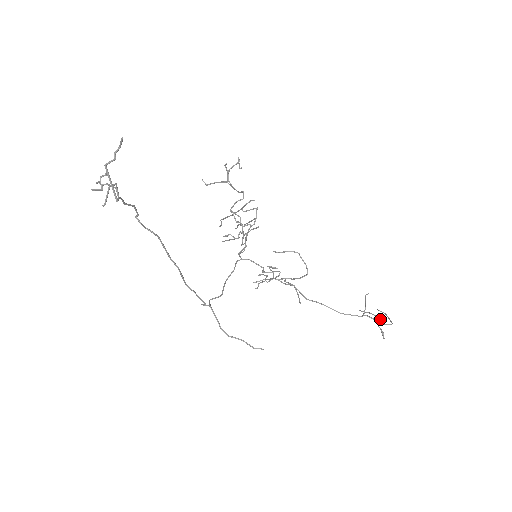
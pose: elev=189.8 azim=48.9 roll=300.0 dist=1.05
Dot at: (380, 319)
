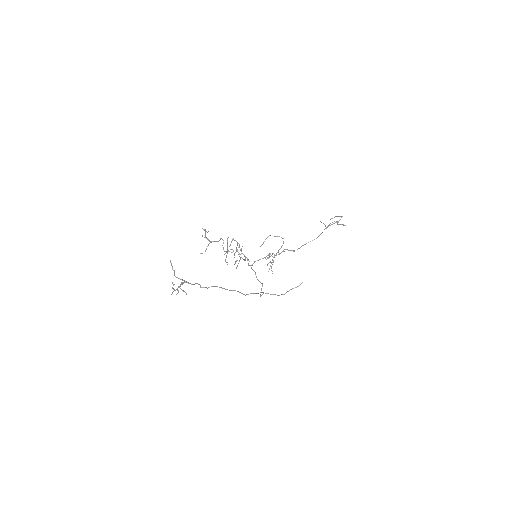
Dot at: occluded
